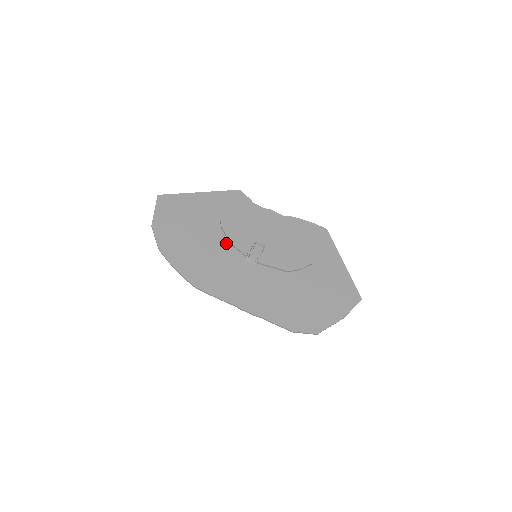
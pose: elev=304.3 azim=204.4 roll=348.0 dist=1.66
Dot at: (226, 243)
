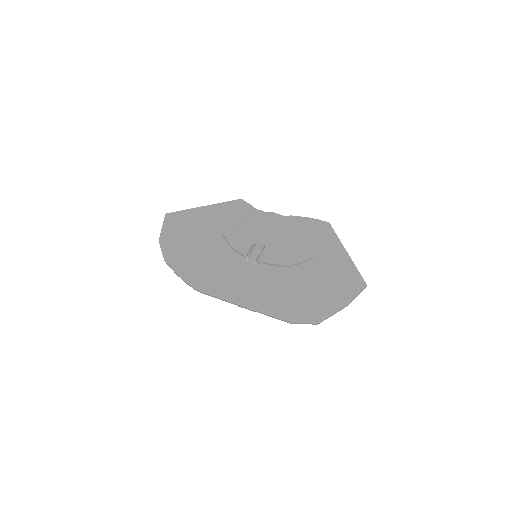
Dot at: (227, 247)
